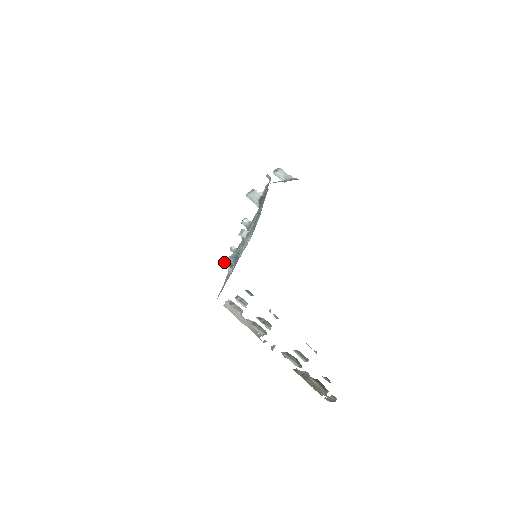
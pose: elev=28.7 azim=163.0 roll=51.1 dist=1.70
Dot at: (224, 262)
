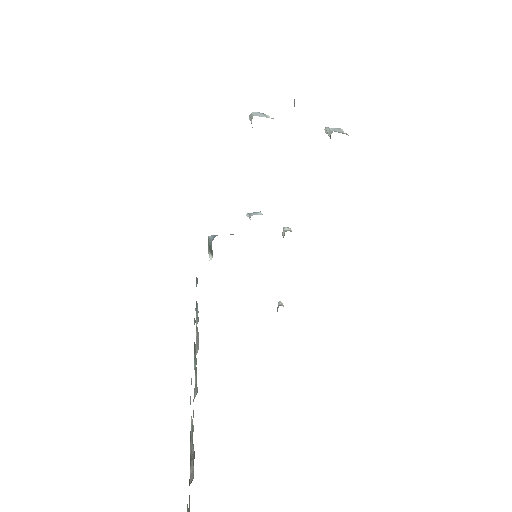
Dot at: (209, 244)
